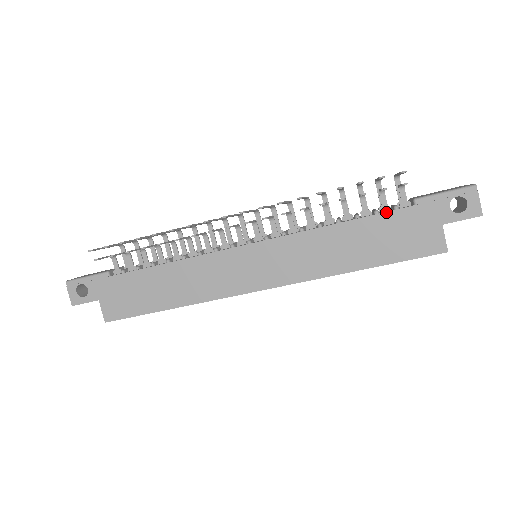
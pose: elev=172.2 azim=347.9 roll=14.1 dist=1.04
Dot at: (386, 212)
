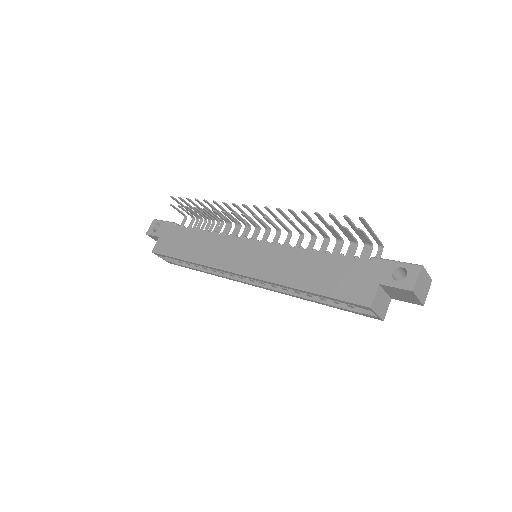
Dot at: (347, 256)
